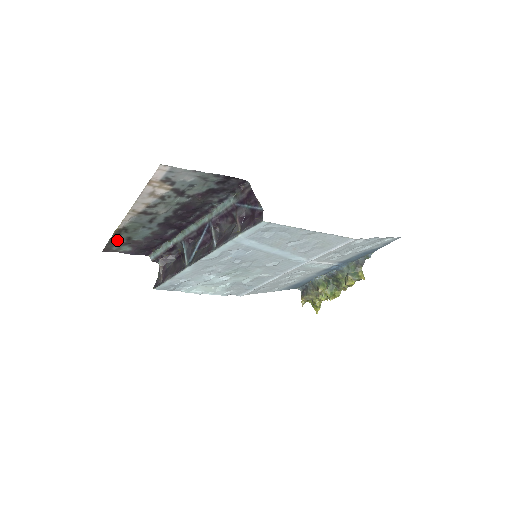
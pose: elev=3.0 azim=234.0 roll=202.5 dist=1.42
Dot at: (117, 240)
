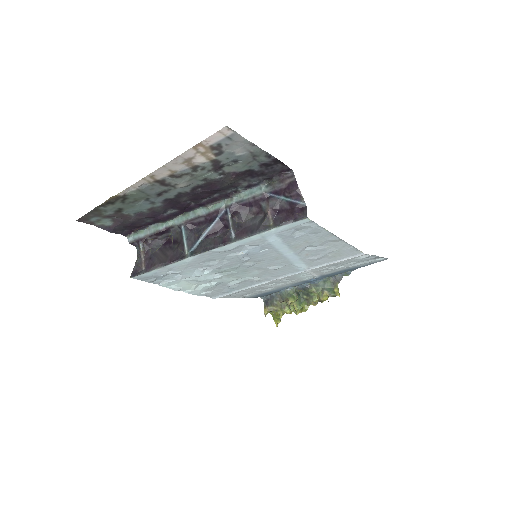
Dot at: (104, 210)
